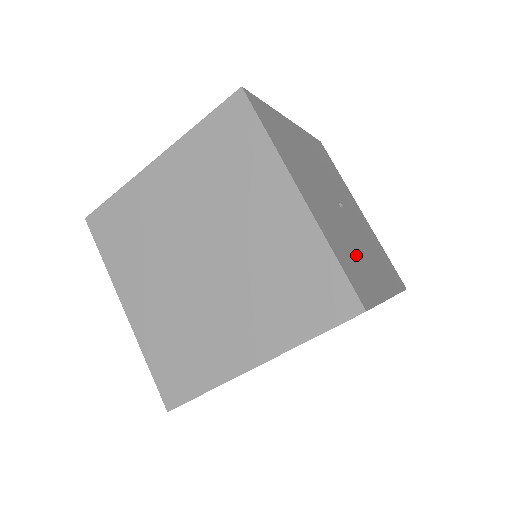
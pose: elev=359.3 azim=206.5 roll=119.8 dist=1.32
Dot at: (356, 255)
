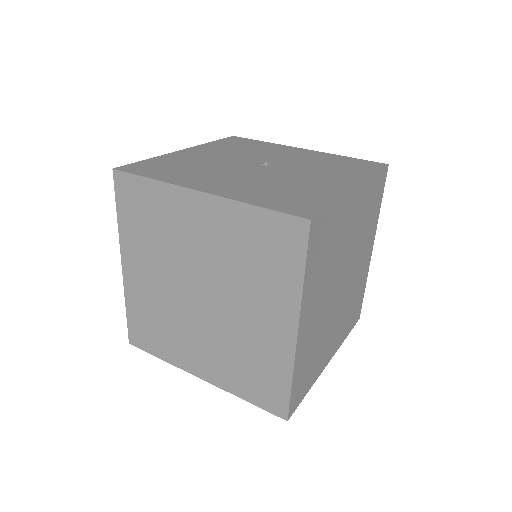
Dot at: (293, 187)
